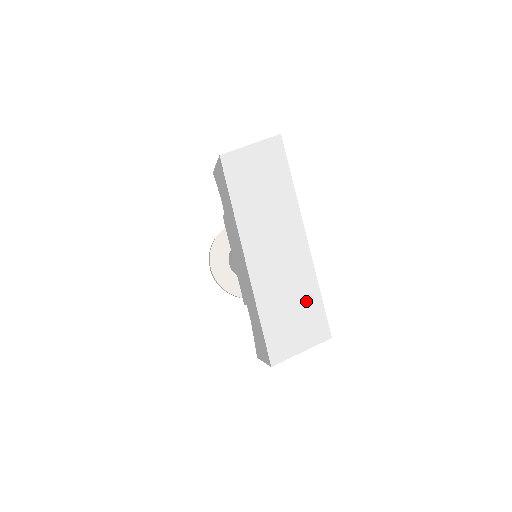
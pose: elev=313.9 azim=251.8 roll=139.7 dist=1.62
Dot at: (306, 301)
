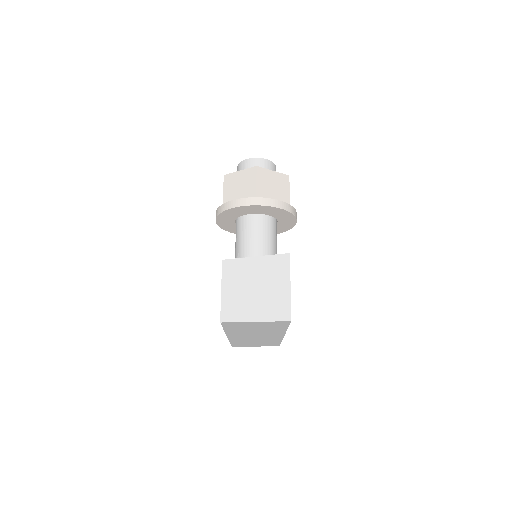
Dot at: occluded
